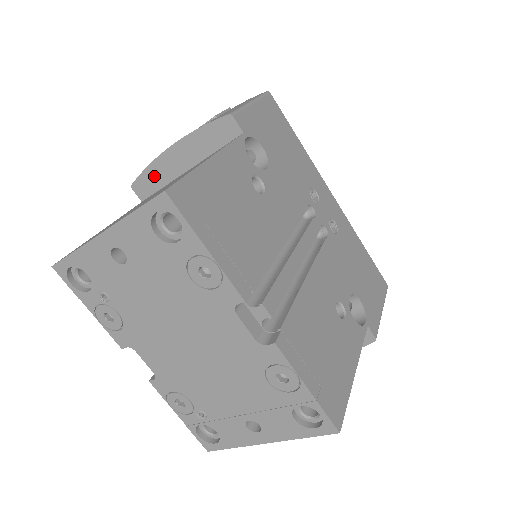
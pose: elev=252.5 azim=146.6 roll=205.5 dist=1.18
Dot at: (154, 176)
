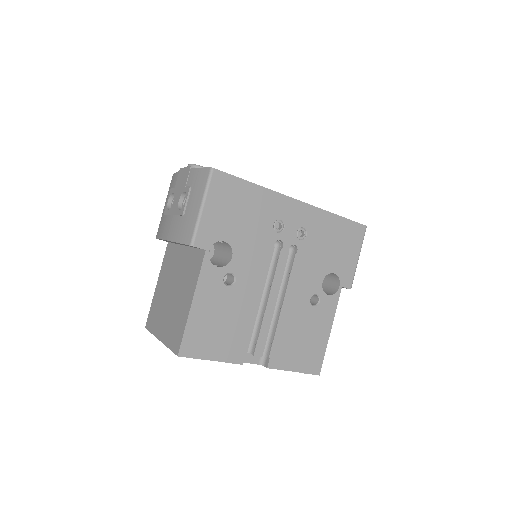
Dot at: occluded
